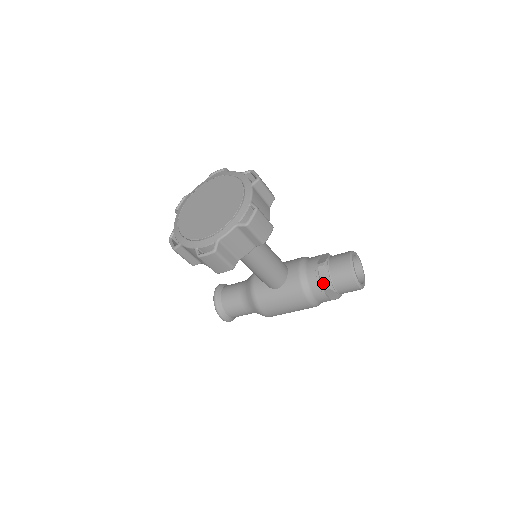
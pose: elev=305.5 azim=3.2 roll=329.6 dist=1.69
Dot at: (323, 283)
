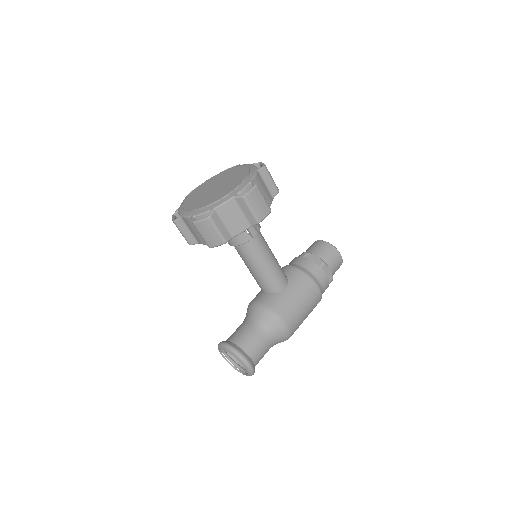
Dot at: (317, 263)
